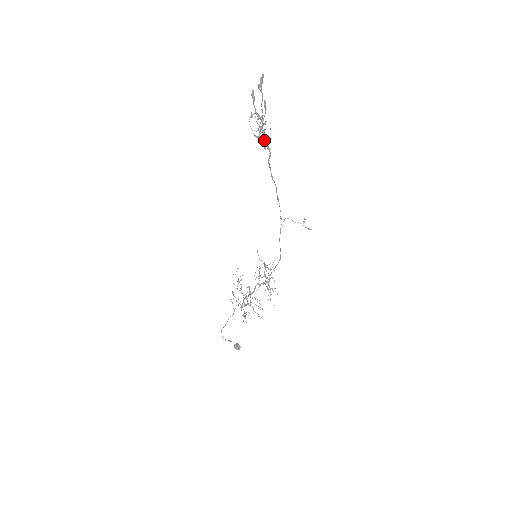
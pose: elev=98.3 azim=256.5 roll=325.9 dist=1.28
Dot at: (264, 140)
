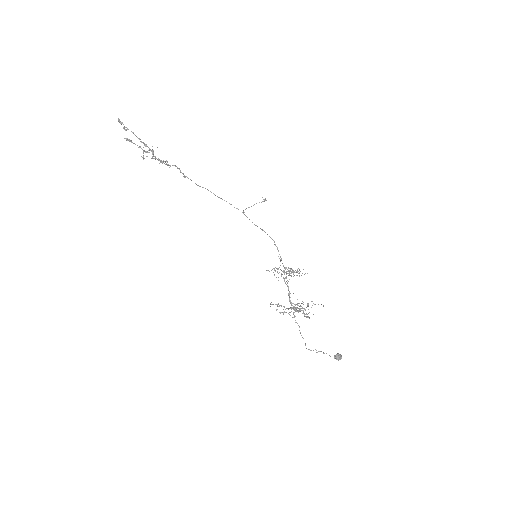
Dot at: (164, 161)
